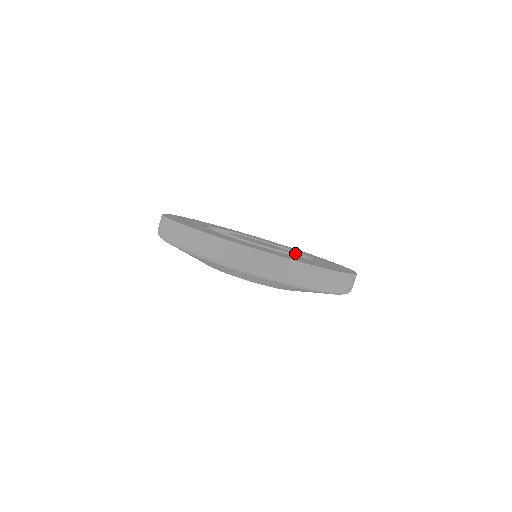
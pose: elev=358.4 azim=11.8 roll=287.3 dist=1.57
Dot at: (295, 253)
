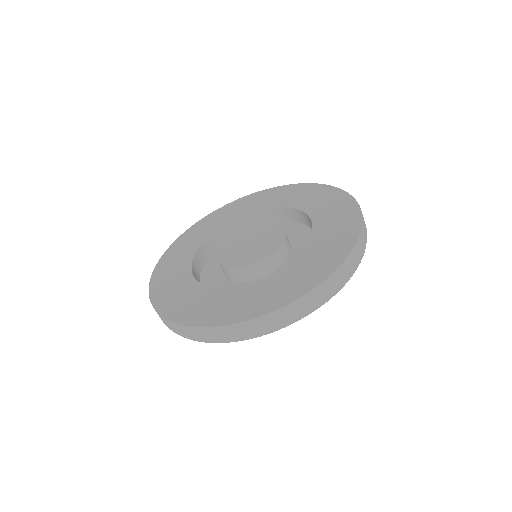
Dot at: (237, 221)
